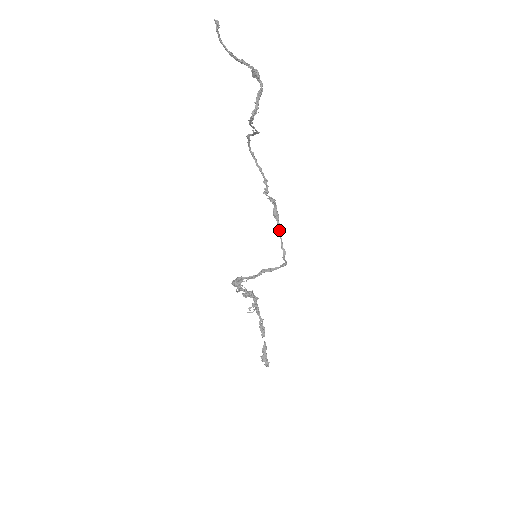
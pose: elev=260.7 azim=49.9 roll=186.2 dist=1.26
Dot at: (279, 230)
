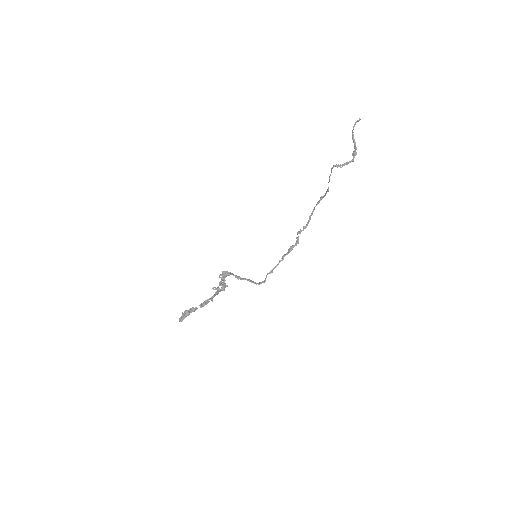
Dot at: (283, 258)
